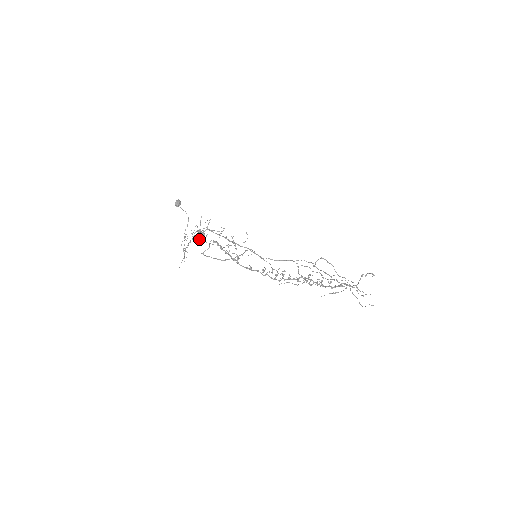
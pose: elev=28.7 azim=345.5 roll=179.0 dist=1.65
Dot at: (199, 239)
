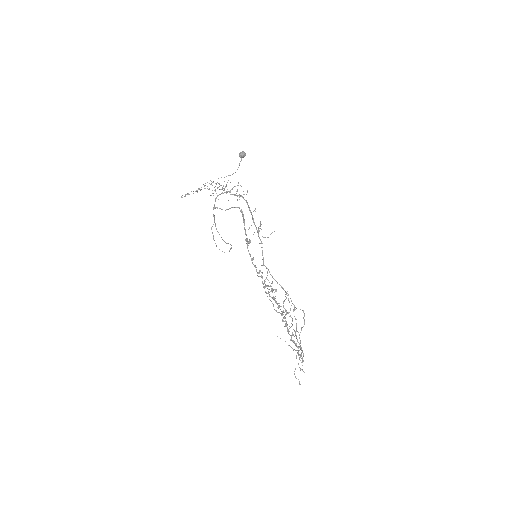
Dot at: occluded
